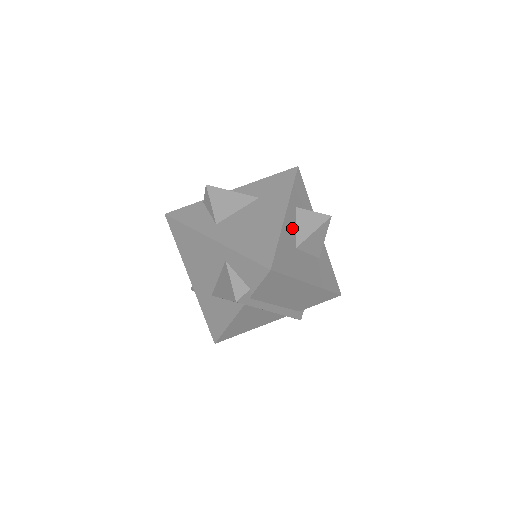
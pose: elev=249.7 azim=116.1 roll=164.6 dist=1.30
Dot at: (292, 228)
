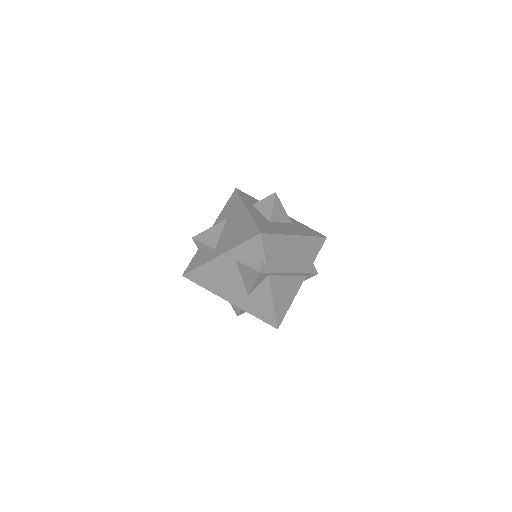
Dot at: (258, 214)
